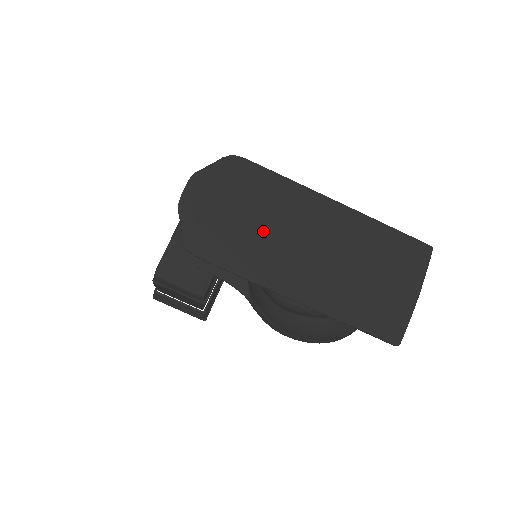
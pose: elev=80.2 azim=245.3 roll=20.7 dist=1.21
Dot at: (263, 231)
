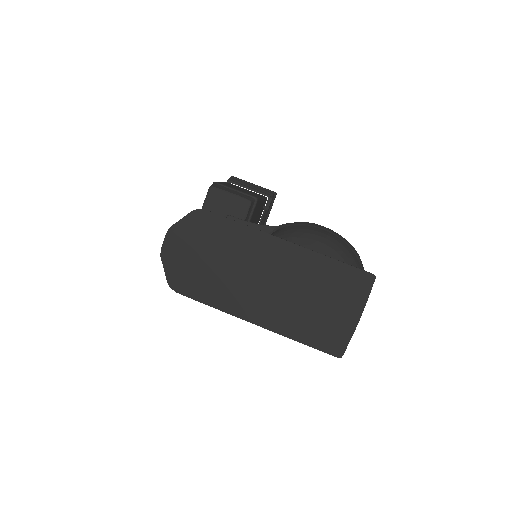
Dot at: (226, 270)
